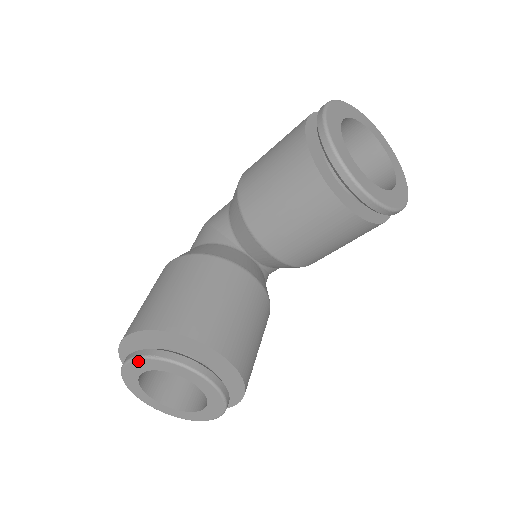
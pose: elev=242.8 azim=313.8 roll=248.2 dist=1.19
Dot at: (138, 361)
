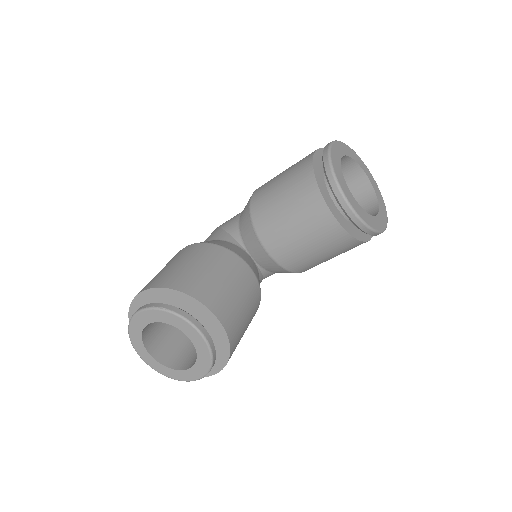
Dot at: (147, 311)
